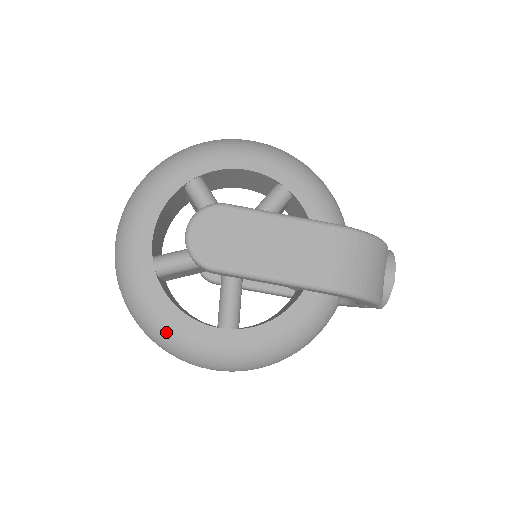
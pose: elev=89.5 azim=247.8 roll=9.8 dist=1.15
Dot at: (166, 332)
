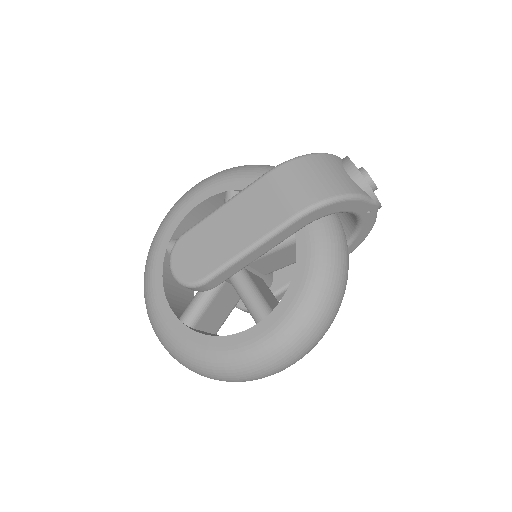
Dot at: (222, 362)
